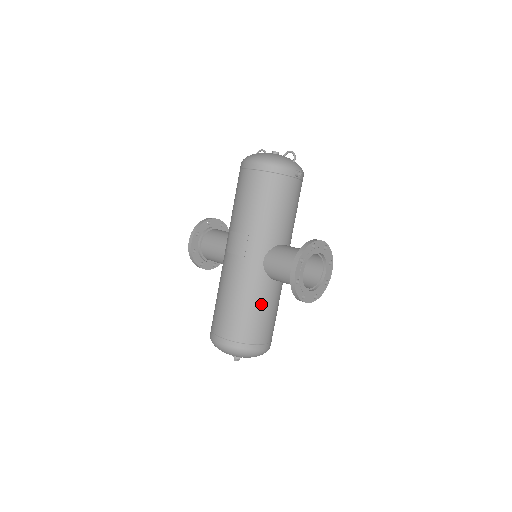
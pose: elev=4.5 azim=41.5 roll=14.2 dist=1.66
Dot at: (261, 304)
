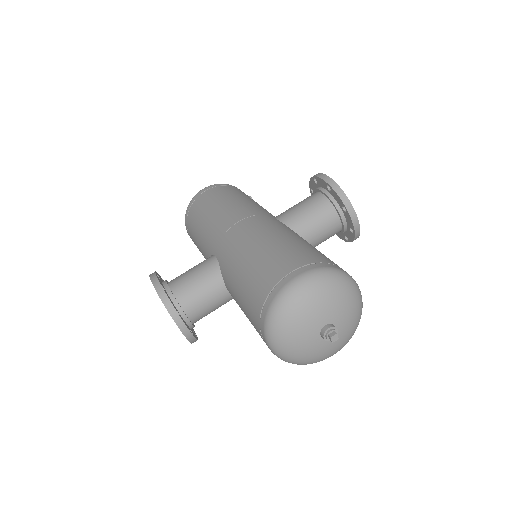
Dot at: (310, 244)
